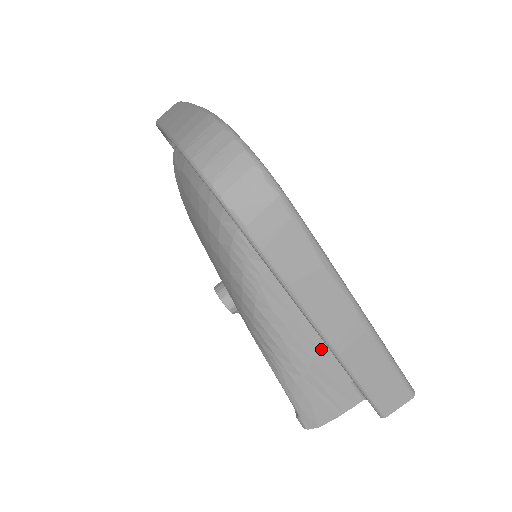
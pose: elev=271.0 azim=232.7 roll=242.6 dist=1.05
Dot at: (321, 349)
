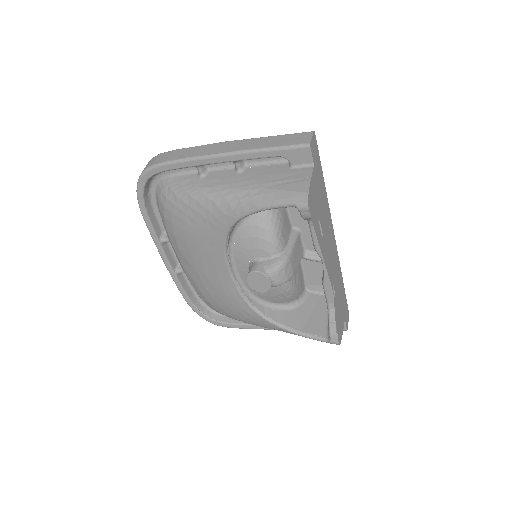
Dot at: (254, 175)
